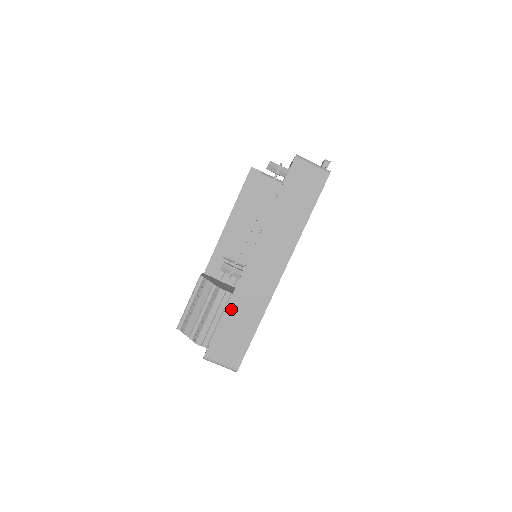
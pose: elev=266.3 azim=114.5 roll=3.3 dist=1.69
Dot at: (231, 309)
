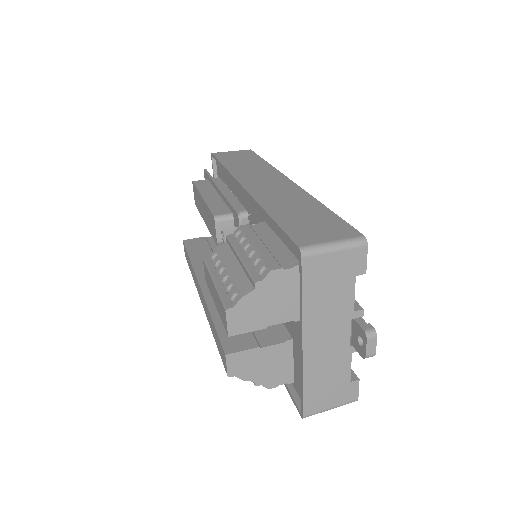
Dot at: (272, 209)
